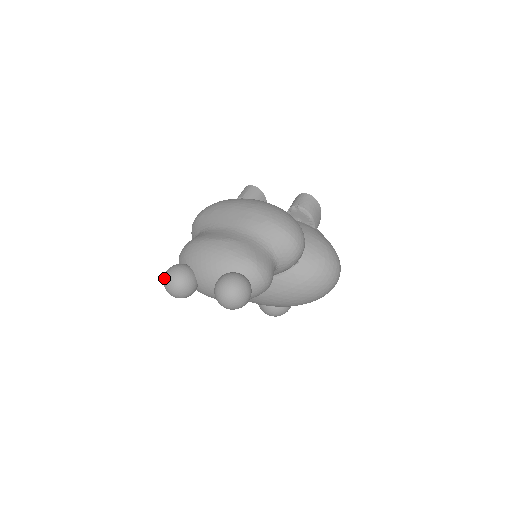
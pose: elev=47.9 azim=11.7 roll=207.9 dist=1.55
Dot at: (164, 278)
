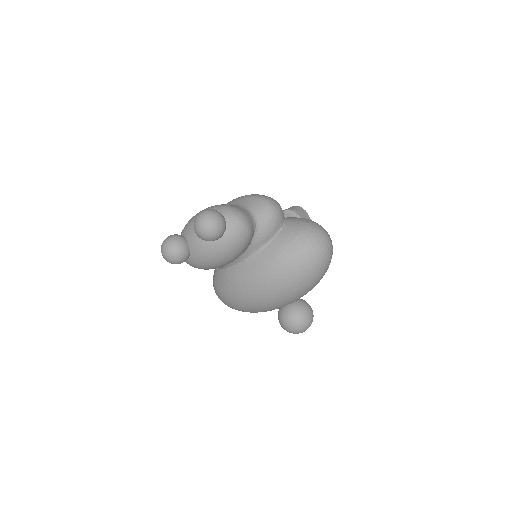
Dot at: (161, 247)
